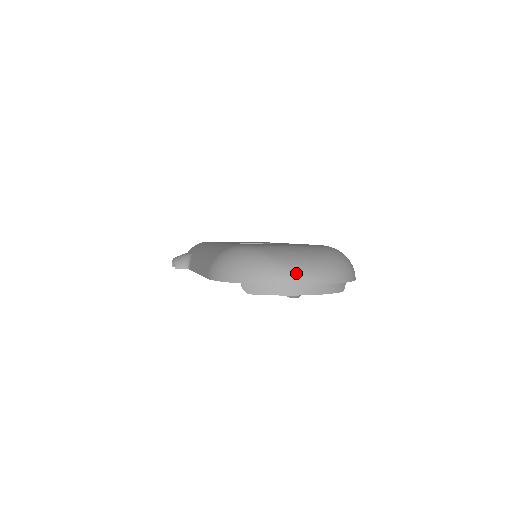
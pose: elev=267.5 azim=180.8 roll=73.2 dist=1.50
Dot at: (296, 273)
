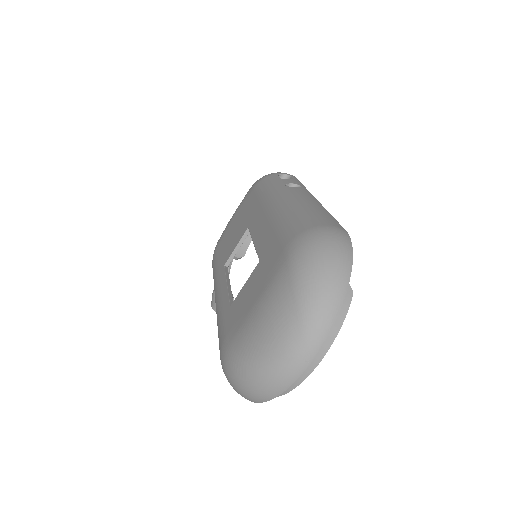
Dot at: (288, 366)
